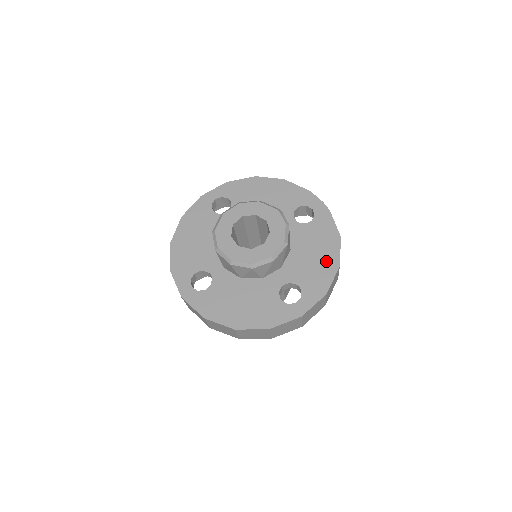
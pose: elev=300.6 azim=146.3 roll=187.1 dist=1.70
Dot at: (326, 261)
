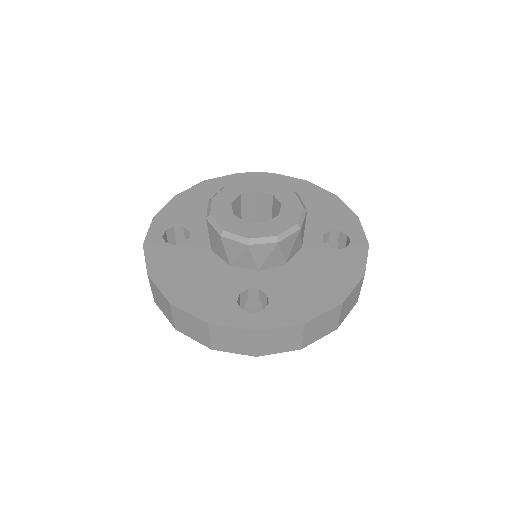
Dot at: (323, 200)
